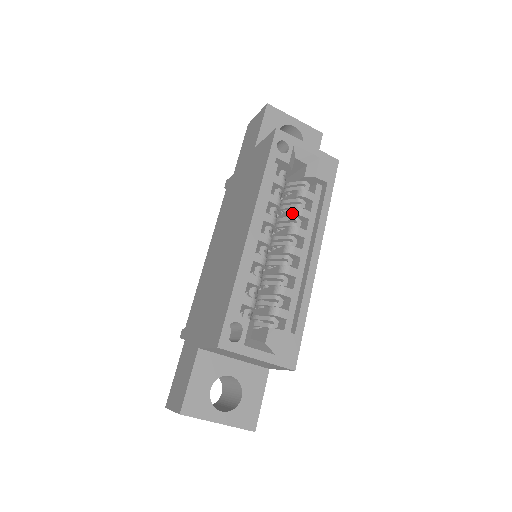
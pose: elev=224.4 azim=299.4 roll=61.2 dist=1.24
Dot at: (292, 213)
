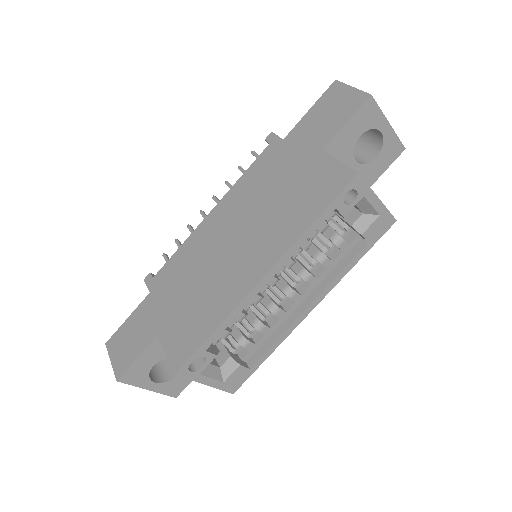
Dot at: (315, 255)
